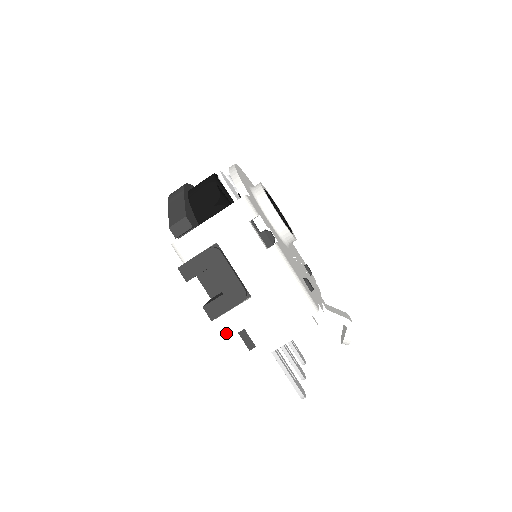
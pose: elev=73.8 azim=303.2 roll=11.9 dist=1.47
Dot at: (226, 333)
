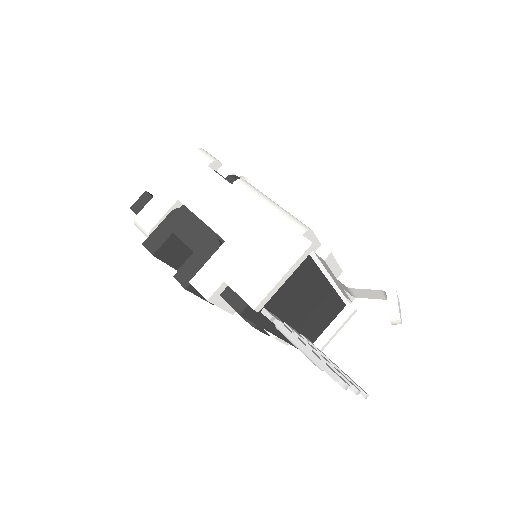
Dot at: (203, 295)
